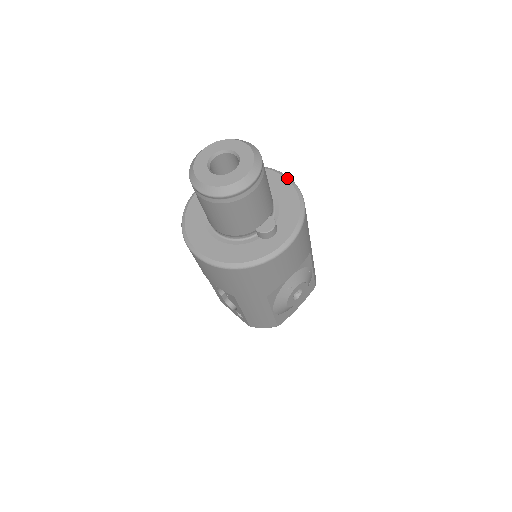
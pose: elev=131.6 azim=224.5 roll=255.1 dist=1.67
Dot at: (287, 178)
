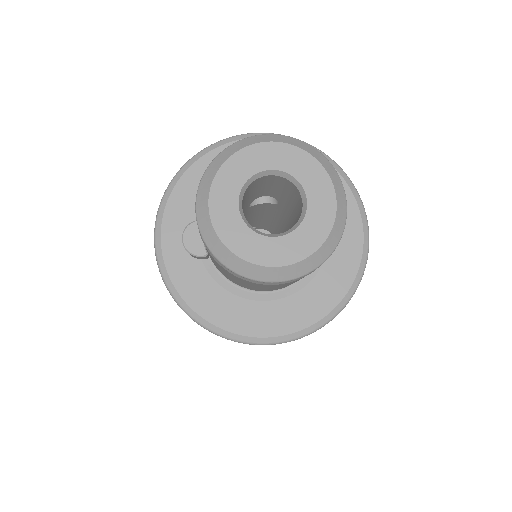
Dot at: occluded
